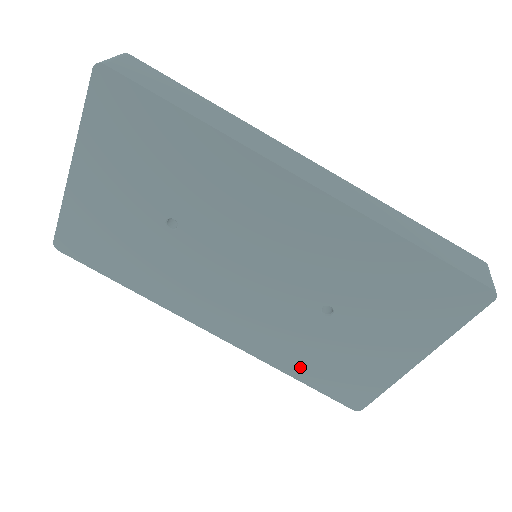
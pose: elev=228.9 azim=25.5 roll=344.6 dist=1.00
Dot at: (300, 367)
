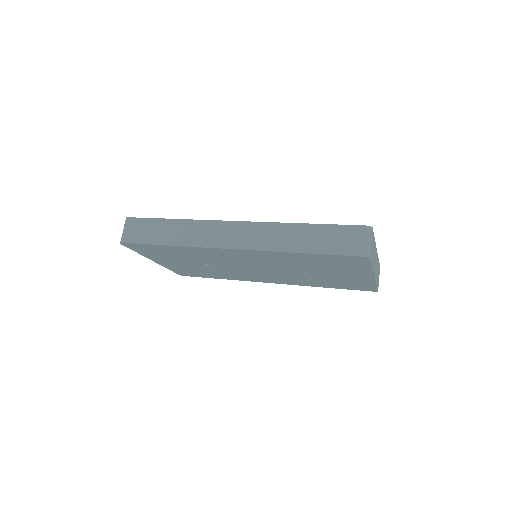
Dot at: (325, 285)
